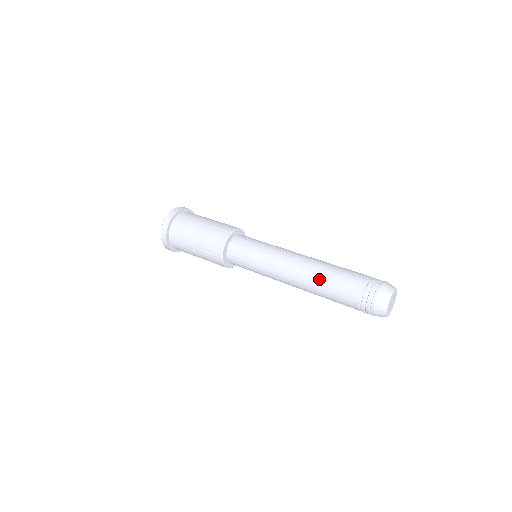
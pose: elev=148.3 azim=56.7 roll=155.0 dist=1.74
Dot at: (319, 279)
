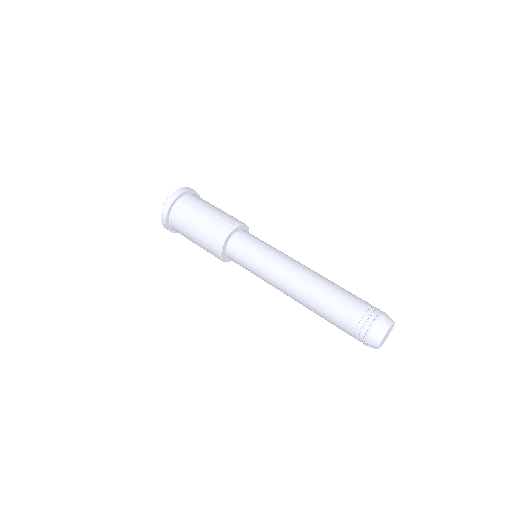
Dot at: (315, 300)
